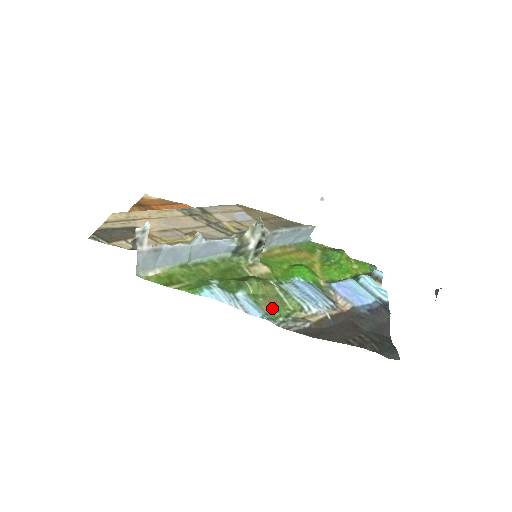
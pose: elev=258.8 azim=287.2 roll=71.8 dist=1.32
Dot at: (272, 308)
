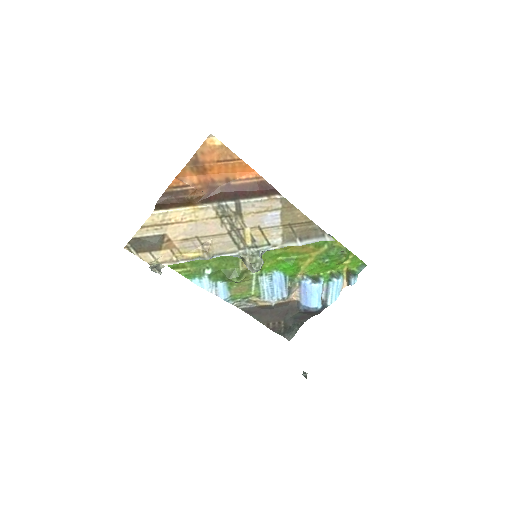
Dot at: (238, 293)
